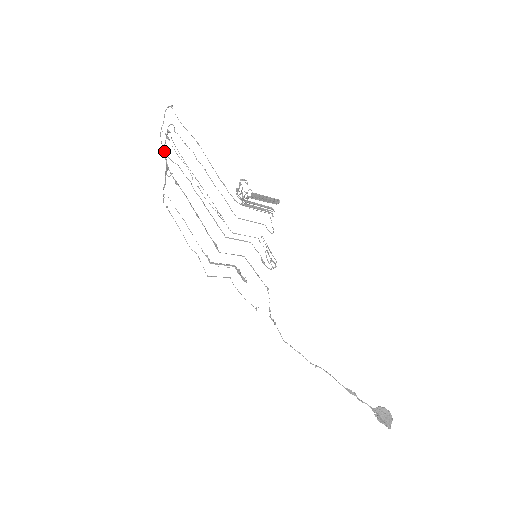
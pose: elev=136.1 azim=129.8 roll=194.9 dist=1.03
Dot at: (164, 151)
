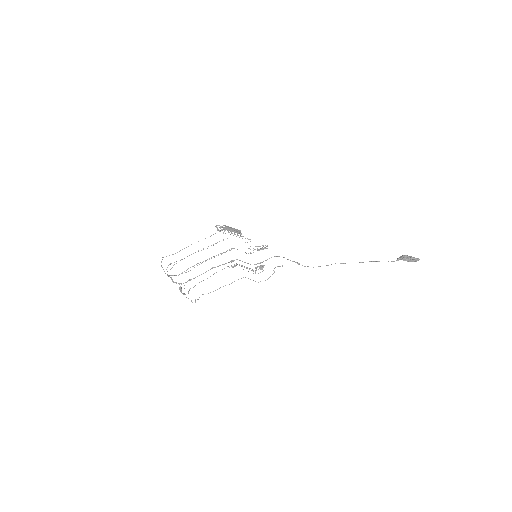
Dot at: (173, 281)
